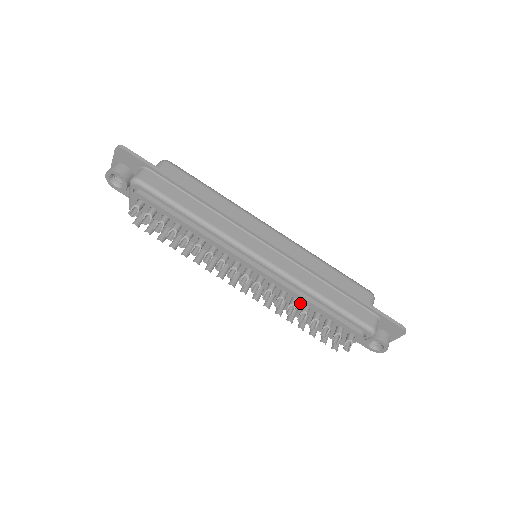
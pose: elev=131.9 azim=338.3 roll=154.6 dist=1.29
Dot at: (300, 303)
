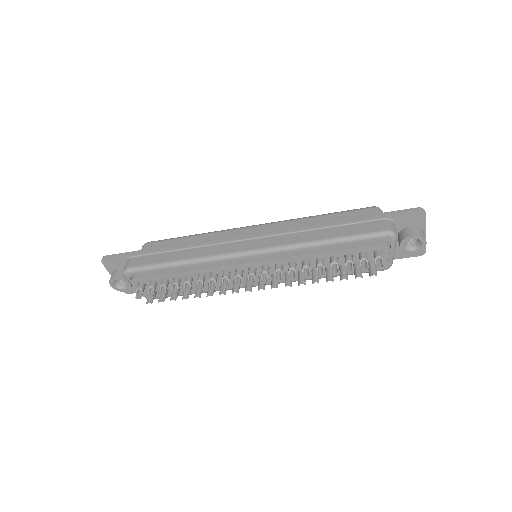
Dot at: (312, 261)
